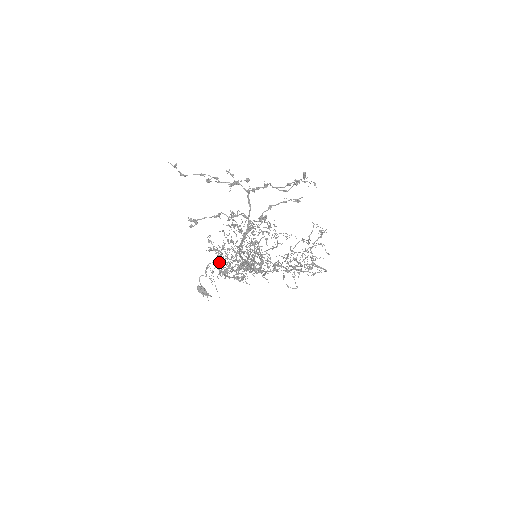
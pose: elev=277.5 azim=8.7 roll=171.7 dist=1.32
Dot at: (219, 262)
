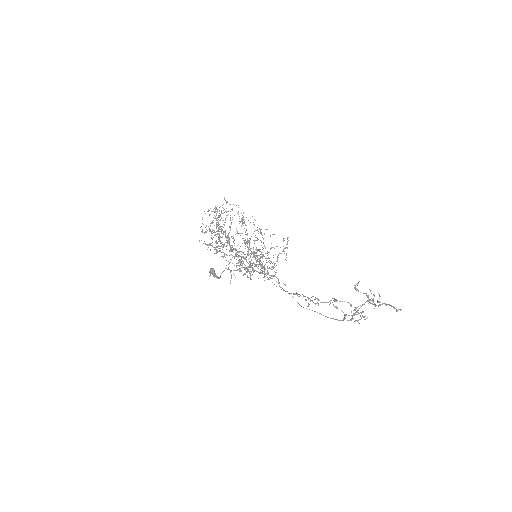
Dot at: (243, 262)
